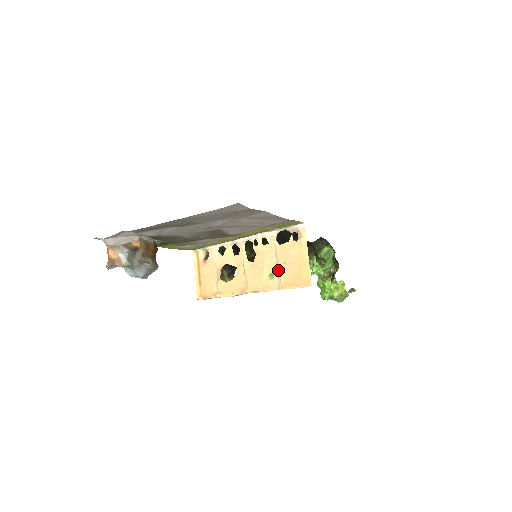
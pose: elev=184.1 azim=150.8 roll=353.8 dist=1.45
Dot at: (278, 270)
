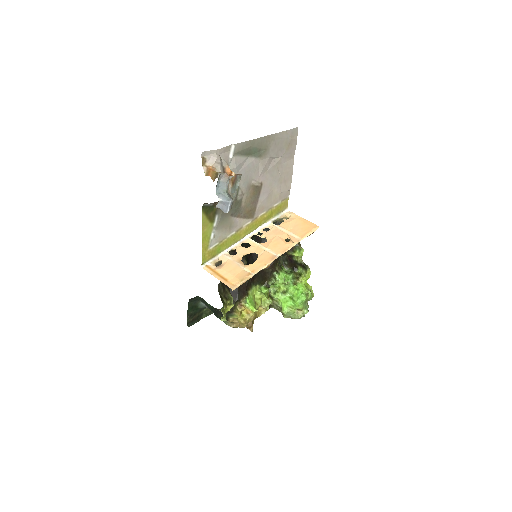
Dot at: (290, 233)
